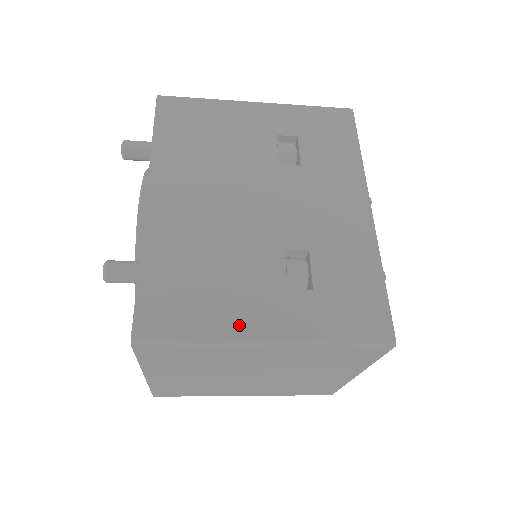
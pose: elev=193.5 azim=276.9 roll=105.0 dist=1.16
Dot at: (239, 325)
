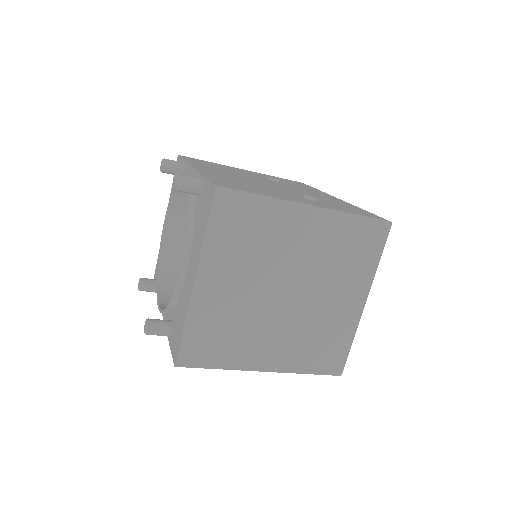
Dot at: (286, 198)
